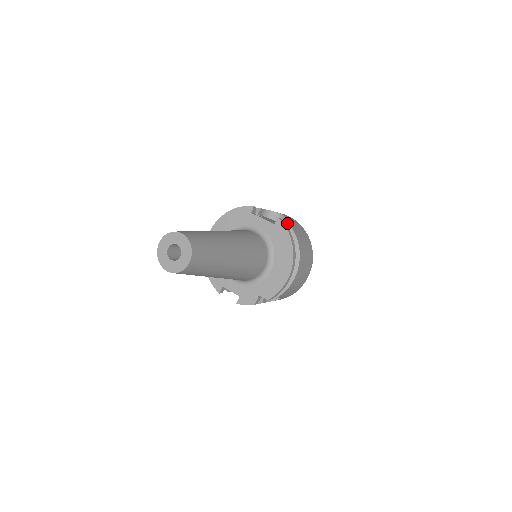
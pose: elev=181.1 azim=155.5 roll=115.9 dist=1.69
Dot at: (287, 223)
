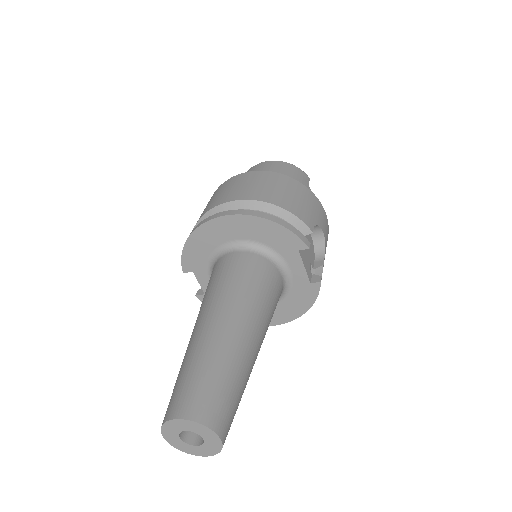
Dot at: (322, 271)
